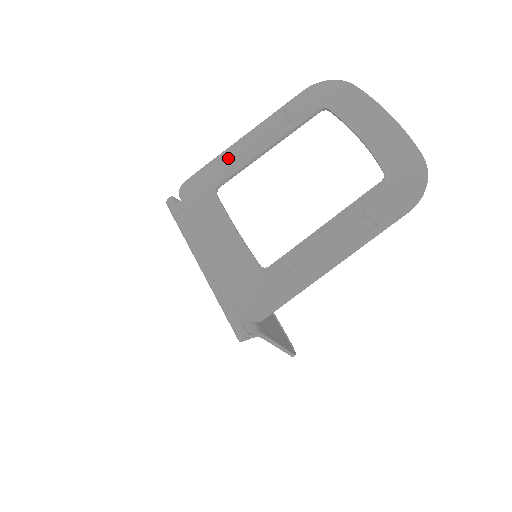
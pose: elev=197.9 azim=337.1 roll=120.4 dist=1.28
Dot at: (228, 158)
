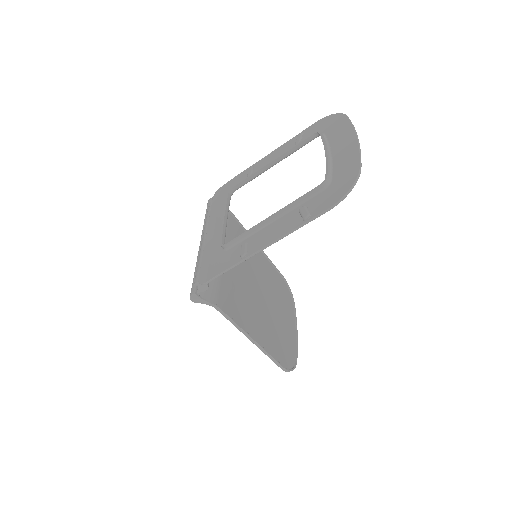
Dot at: (249, 170)
